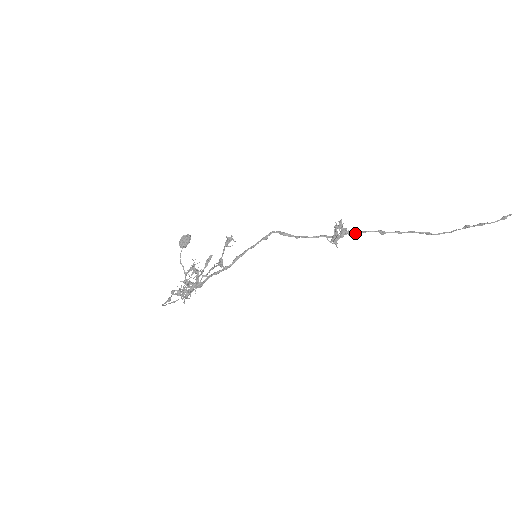
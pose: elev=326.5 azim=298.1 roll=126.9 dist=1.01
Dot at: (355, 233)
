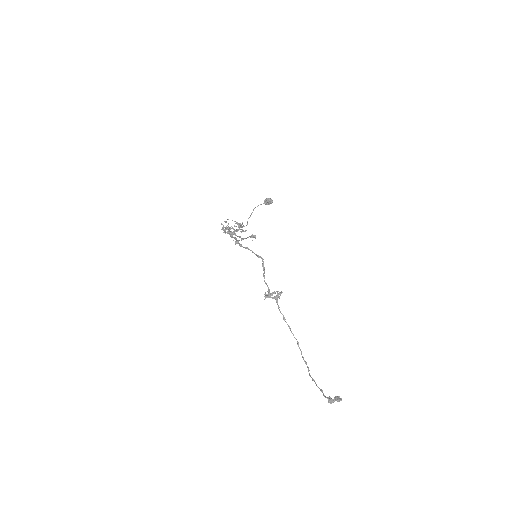
Dot at: (277, 304)
